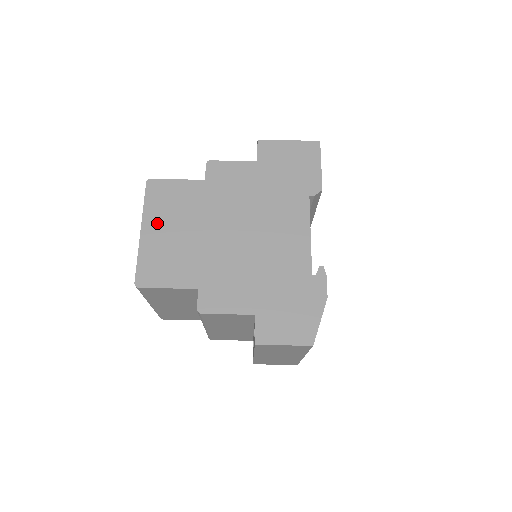
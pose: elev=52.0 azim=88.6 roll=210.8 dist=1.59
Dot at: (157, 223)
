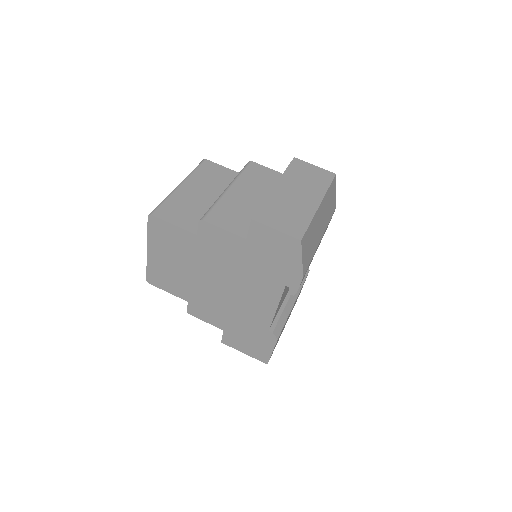
Dot at: occluded
